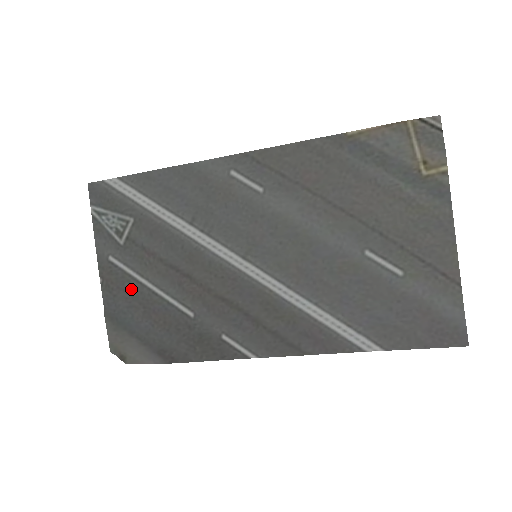
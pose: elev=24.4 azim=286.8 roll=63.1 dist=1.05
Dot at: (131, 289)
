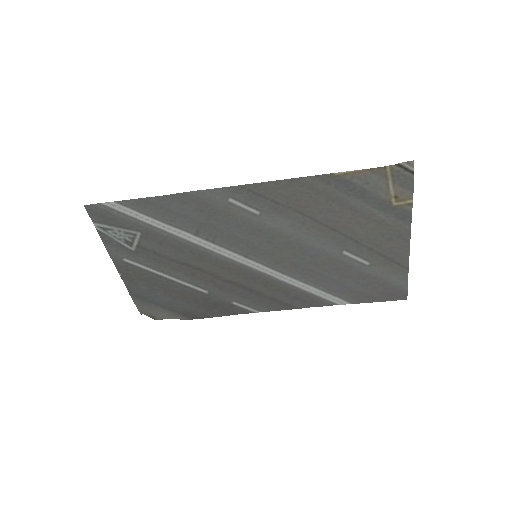
Dot at: (150, 279)
